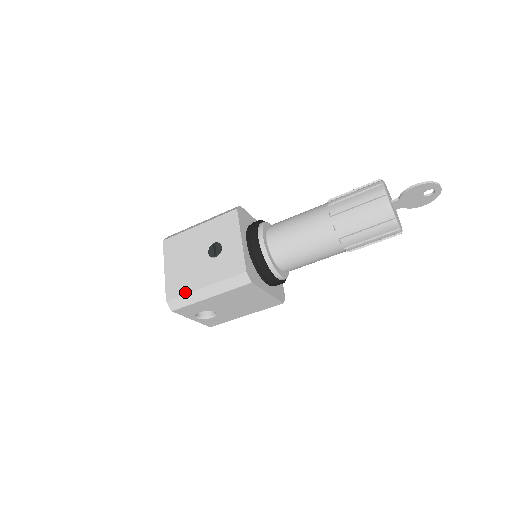
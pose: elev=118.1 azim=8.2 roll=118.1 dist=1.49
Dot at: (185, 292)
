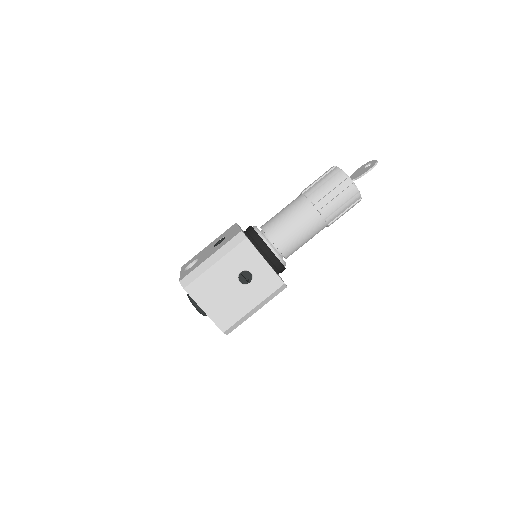
Dot at: (238, 319)
